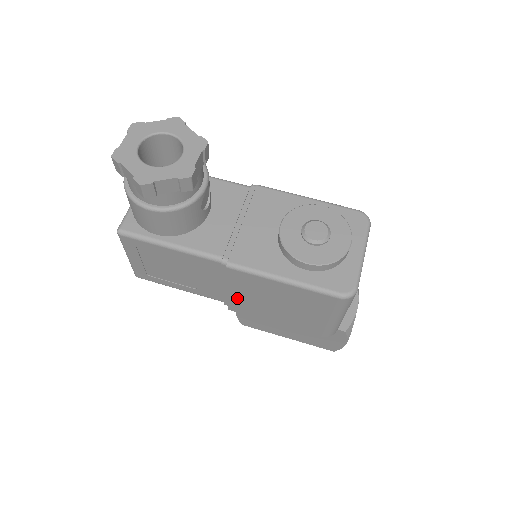
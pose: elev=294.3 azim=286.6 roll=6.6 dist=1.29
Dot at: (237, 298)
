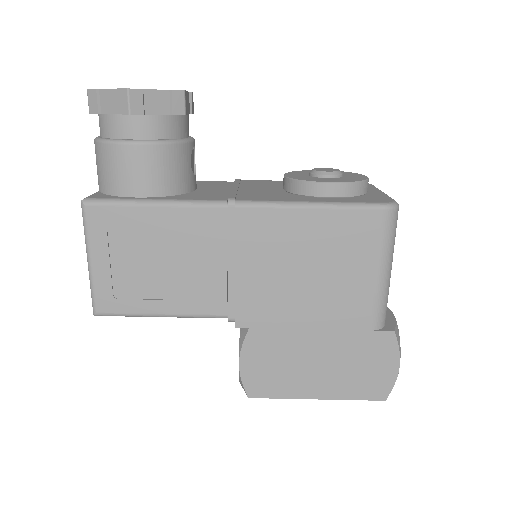
Dot at: (248, 285)
